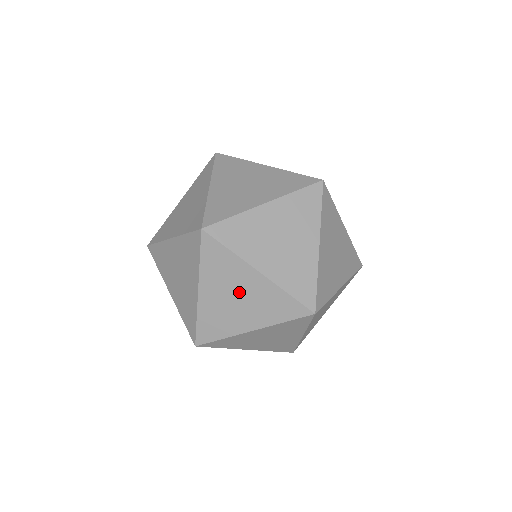
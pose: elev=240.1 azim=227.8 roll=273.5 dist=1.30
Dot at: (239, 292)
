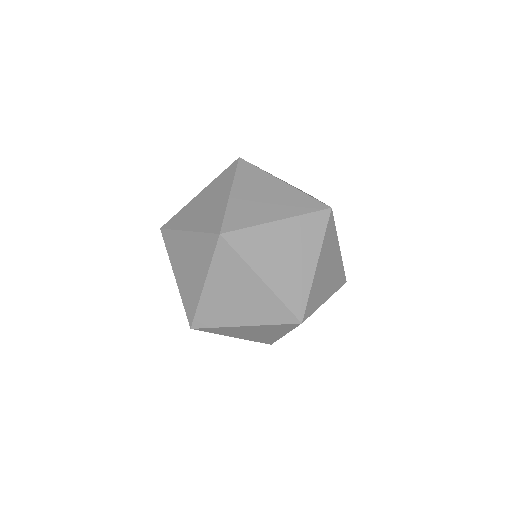
Dot at: (187, 257)
